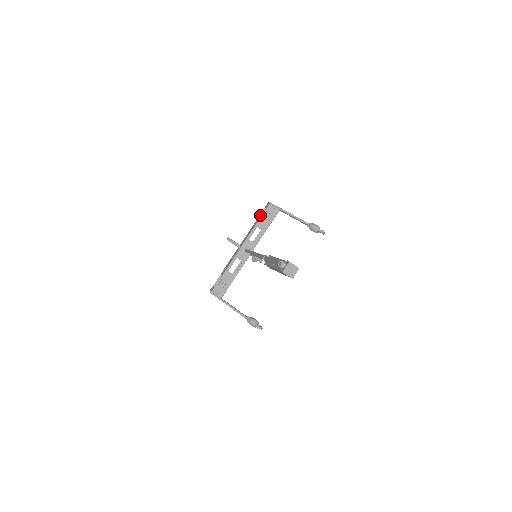
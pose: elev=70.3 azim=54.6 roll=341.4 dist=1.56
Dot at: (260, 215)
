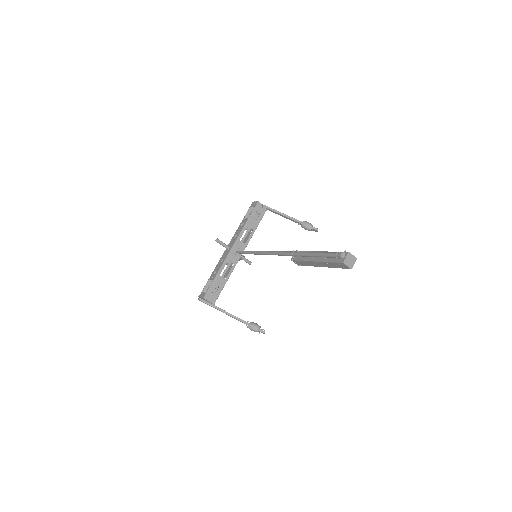
Dot at: (246, 215)
